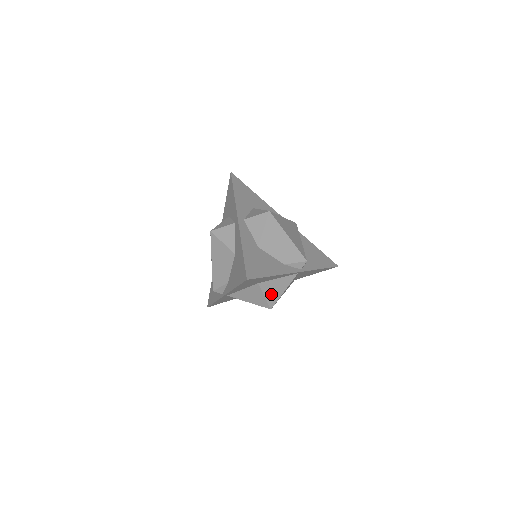
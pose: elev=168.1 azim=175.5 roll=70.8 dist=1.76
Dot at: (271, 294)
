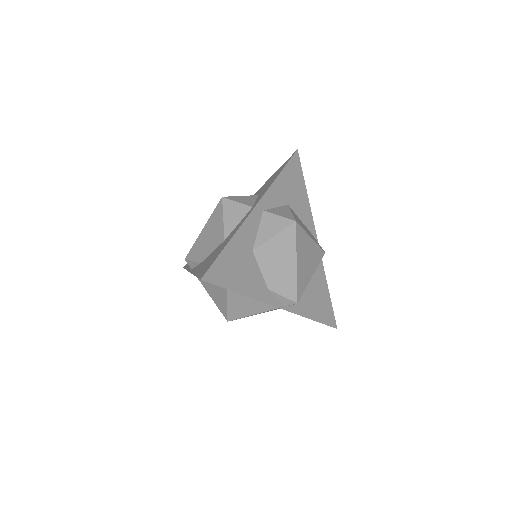
Dot at: (236, 307)
